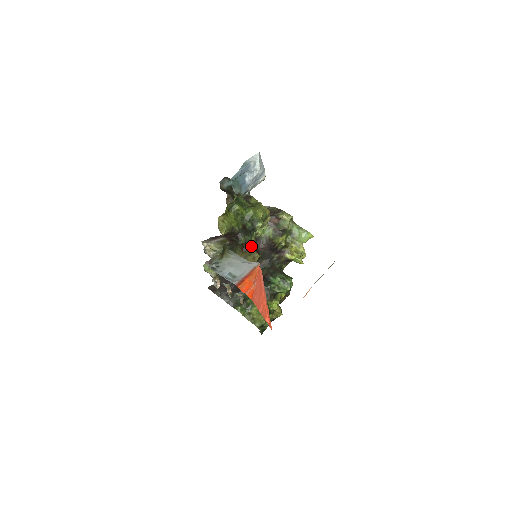
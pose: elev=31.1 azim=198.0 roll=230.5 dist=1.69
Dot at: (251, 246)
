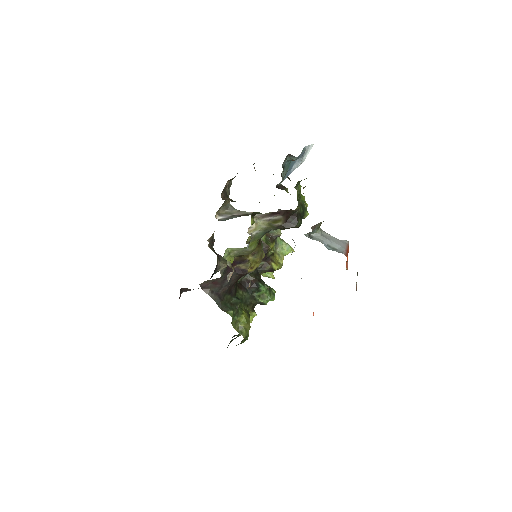
Dot at: occluded
